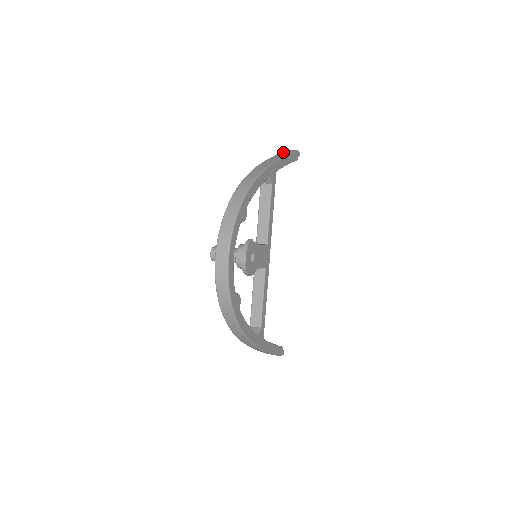
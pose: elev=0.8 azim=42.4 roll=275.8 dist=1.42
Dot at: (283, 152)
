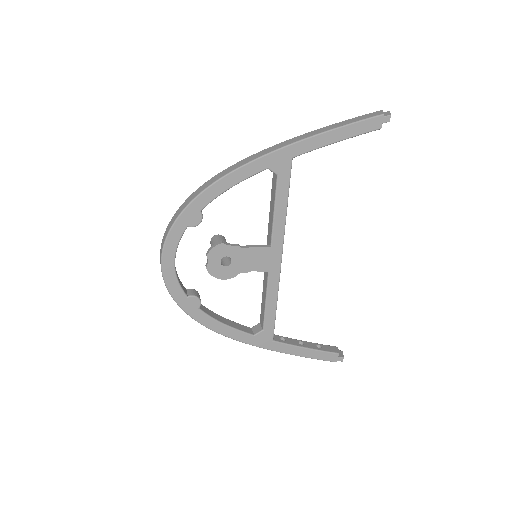
Dot at: (348, 119)
